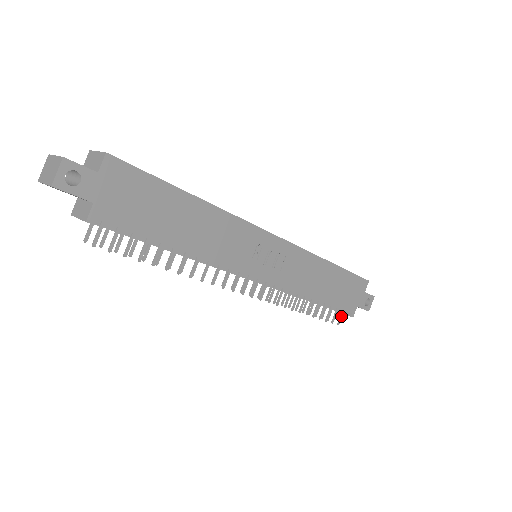
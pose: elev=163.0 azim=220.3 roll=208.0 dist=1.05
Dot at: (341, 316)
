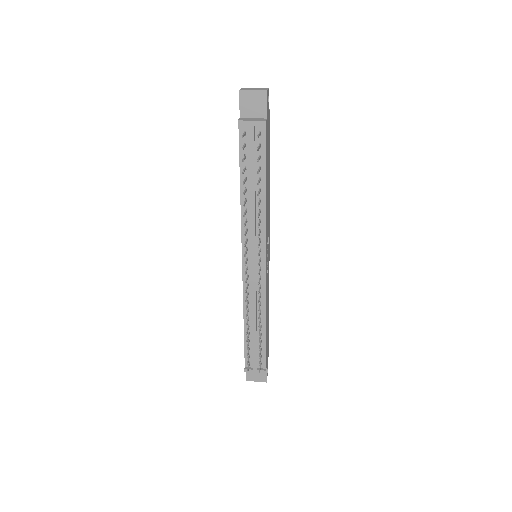
Dot at: (260, 367)
